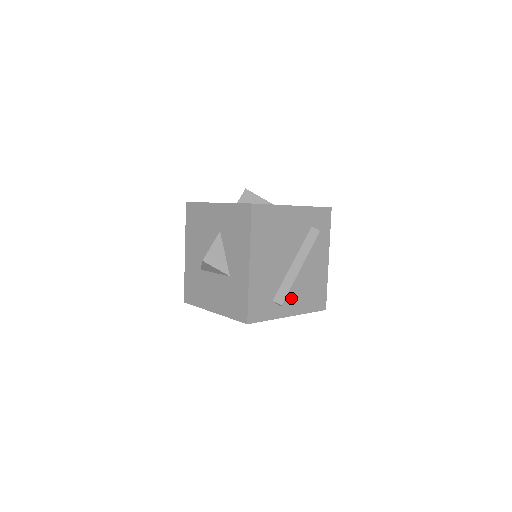
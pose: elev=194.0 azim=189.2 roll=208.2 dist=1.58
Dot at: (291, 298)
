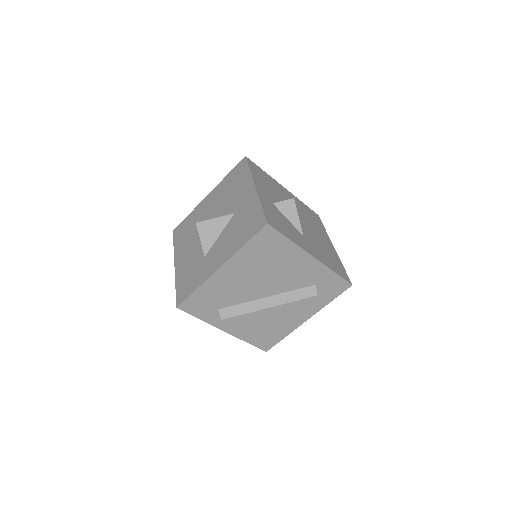
Dot at: (239, 320)
